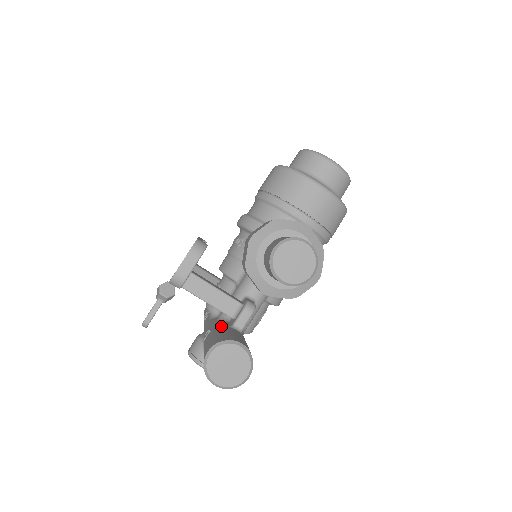
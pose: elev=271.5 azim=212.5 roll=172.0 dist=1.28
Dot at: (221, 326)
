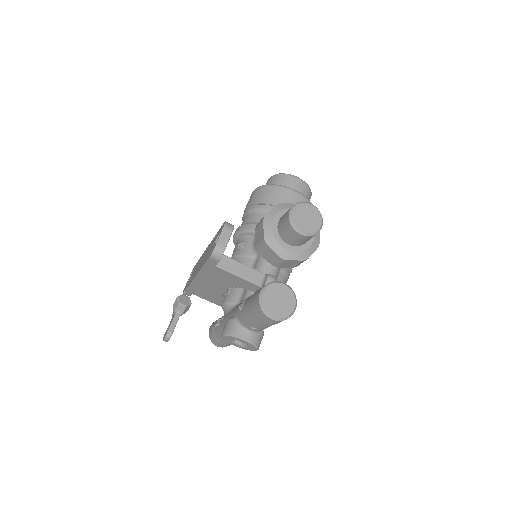
Dot at: occluded
